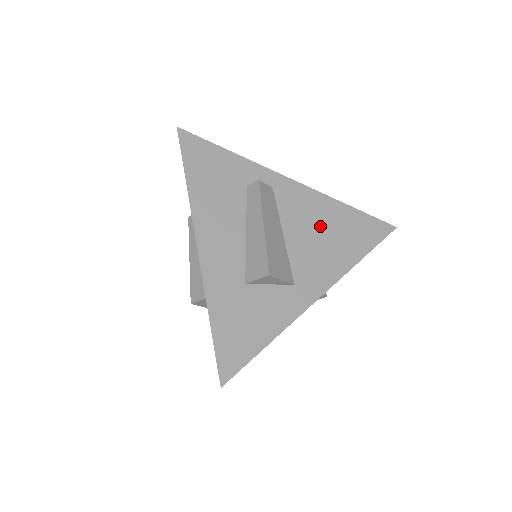
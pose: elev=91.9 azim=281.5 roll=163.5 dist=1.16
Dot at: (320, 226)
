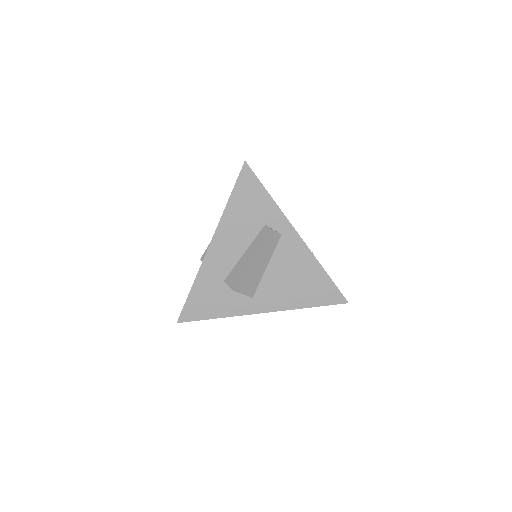
Dot at: (295, 274)
